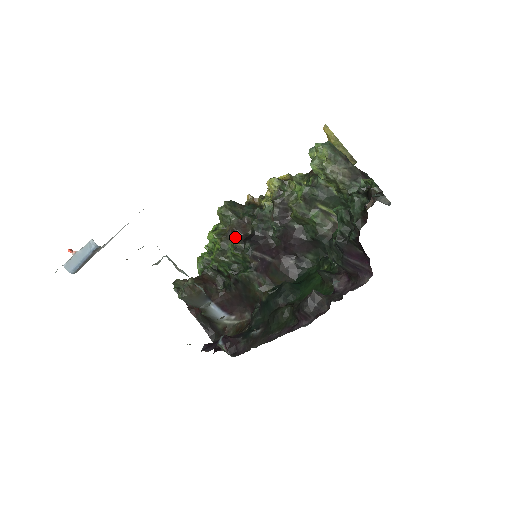
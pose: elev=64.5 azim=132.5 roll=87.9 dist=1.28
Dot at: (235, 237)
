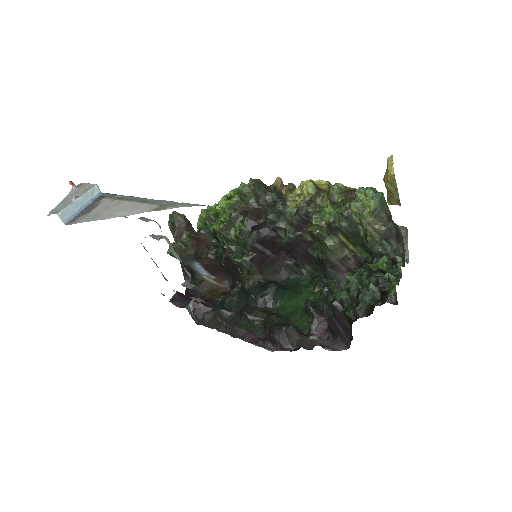
Dot at: (245, 219)
